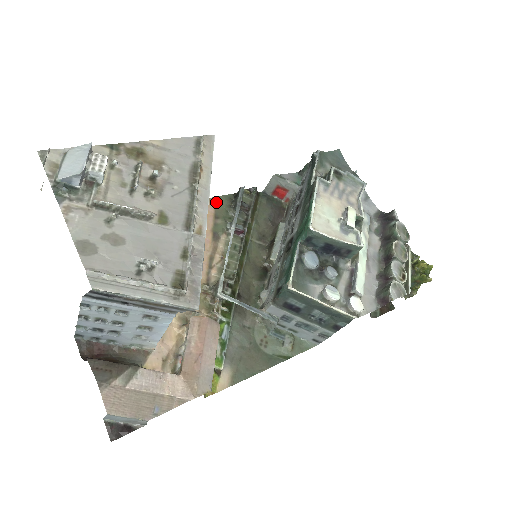
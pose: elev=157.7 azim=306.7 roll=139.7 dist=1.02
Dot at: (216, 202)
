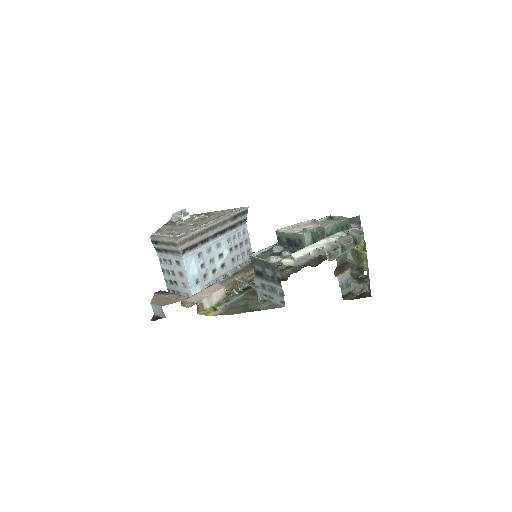
Dot at: occluded
